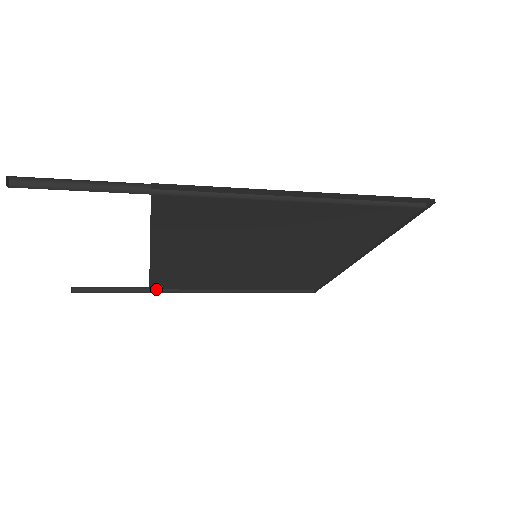
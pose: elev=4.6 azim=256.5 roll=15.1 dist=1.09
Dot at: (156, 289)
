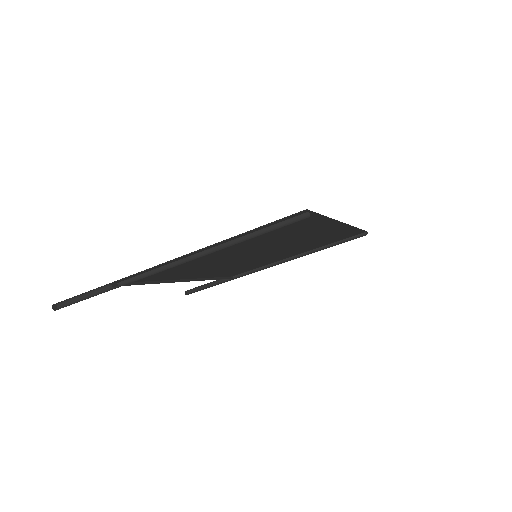
Dot at: (237, 275)
